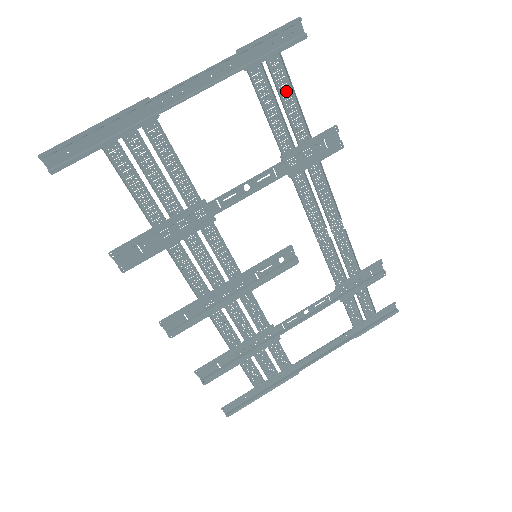
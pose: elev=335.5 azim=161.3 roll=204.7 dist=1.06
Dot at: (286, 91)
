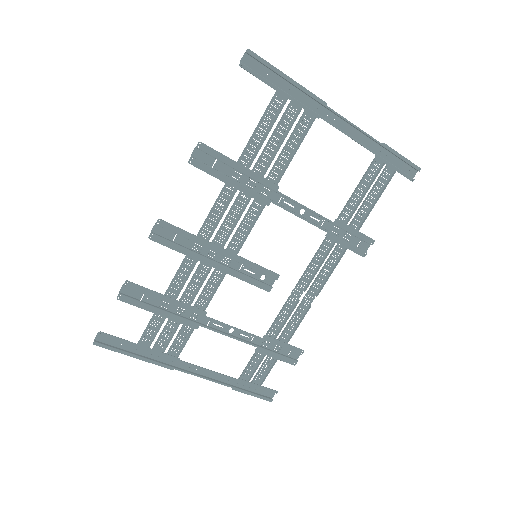
Dot at: (376, 192)
